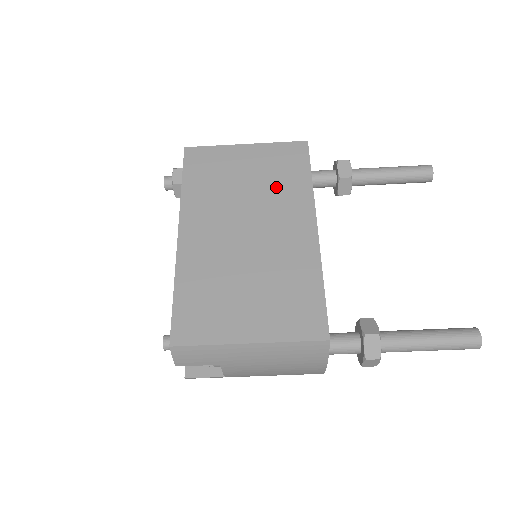
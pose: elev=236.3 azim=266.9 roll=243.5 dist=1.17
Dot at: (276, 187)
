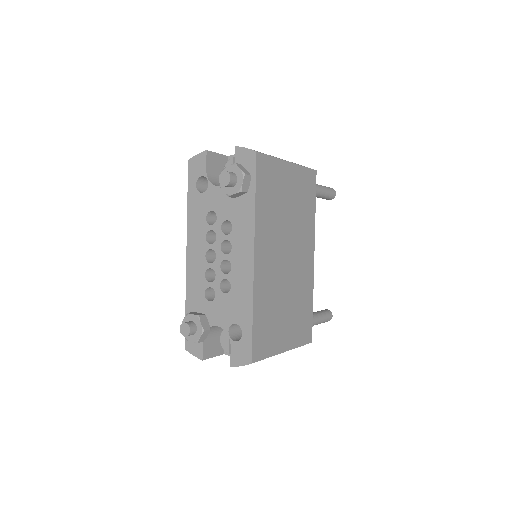
Dot at: (301, 216)
